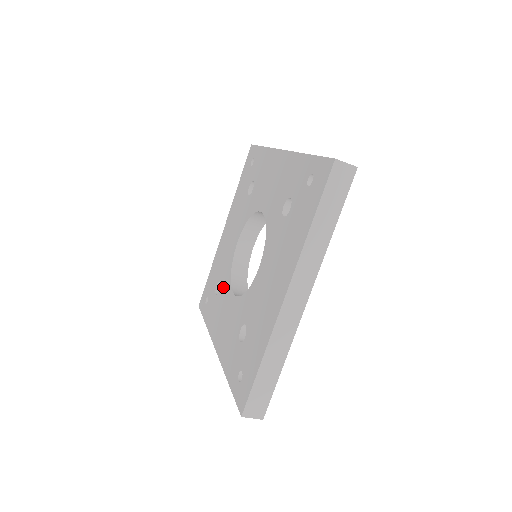
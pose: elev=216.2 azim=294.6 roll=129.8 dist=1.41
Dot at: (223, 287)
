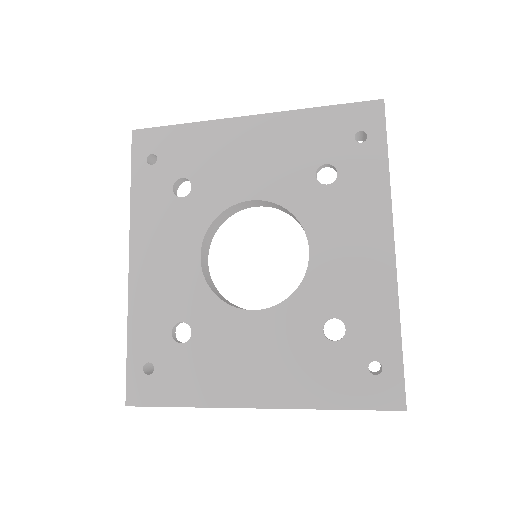
Dot at: (191, 210)
